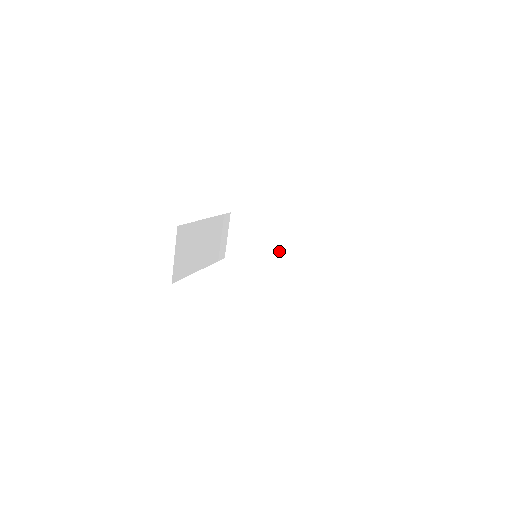
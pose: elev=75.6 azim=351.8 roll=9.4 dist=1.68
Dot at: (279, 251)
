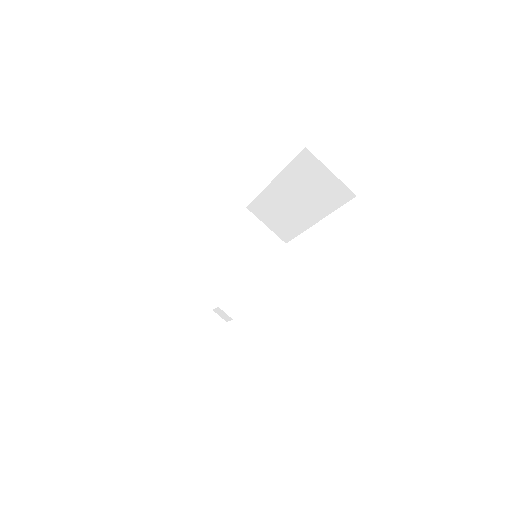
Dot at: (247, 257)
